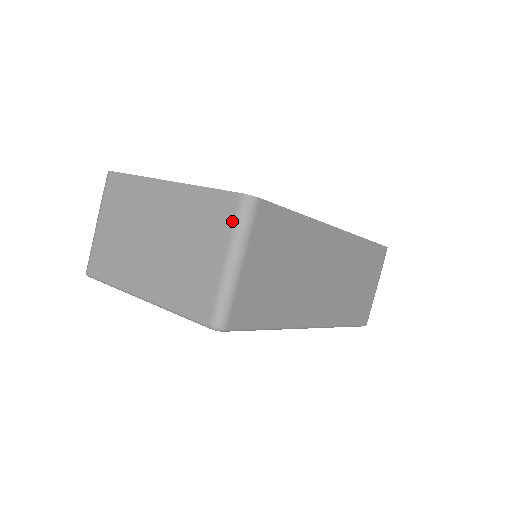
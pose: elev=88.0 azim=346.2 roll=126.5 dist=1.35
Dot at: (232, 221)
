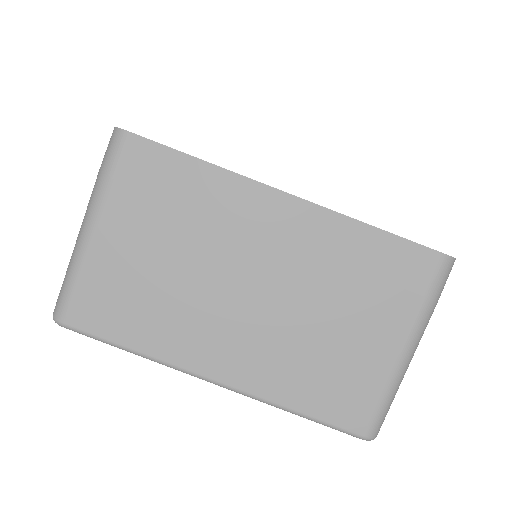
Dot at: (425, 293)
